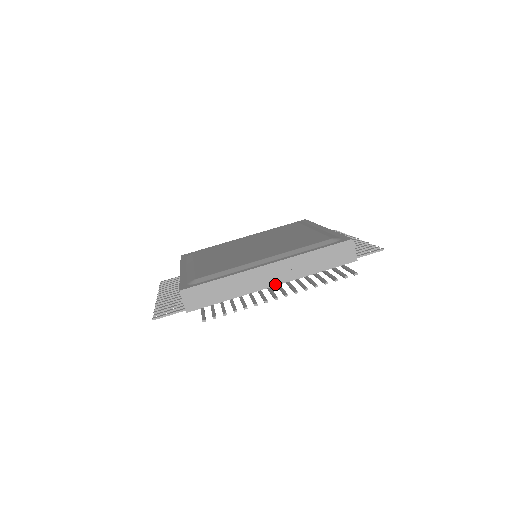
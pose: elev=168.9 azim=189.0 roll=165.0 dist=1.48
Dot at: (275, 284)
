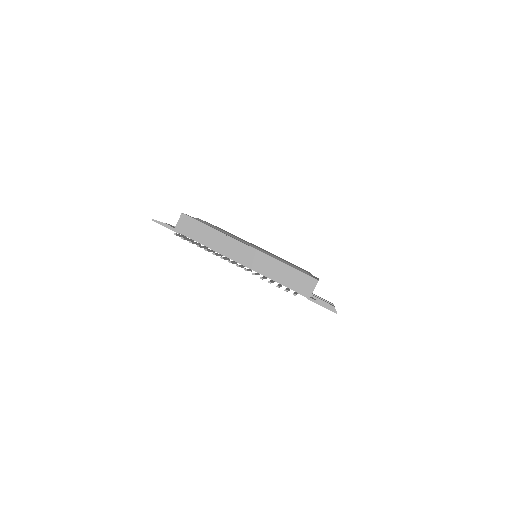
Dot at: (242, 263)
